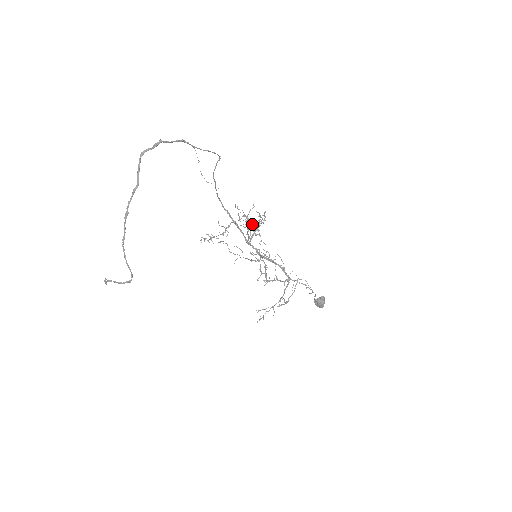
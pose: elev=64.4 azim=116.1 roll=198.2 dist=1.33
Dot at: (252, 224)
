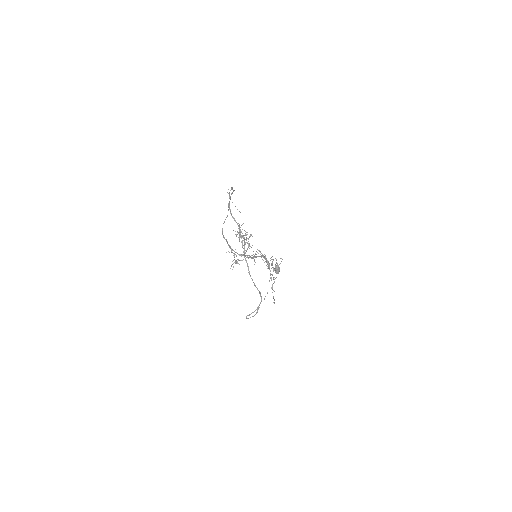
Dot at: (243, 237)
